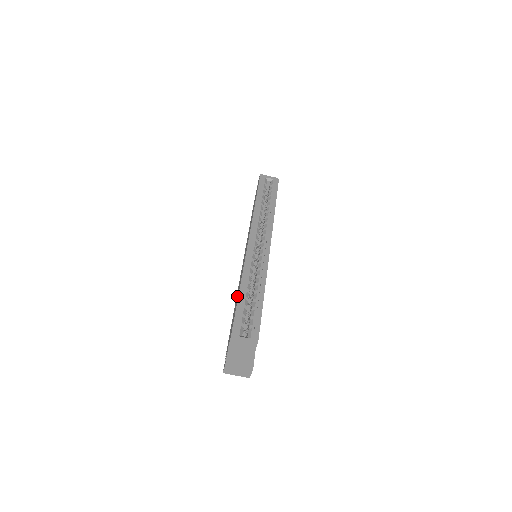
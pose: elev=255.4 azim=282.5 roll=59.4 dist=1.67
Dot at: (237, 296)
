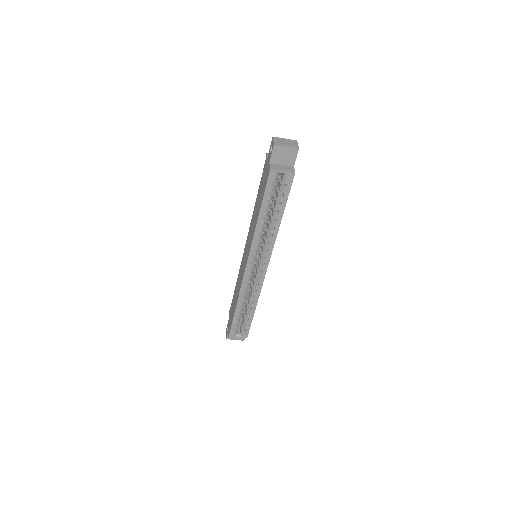
Dot at: (235, 298)
